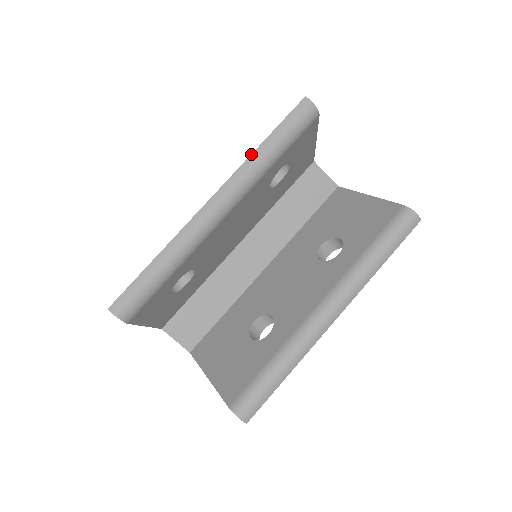
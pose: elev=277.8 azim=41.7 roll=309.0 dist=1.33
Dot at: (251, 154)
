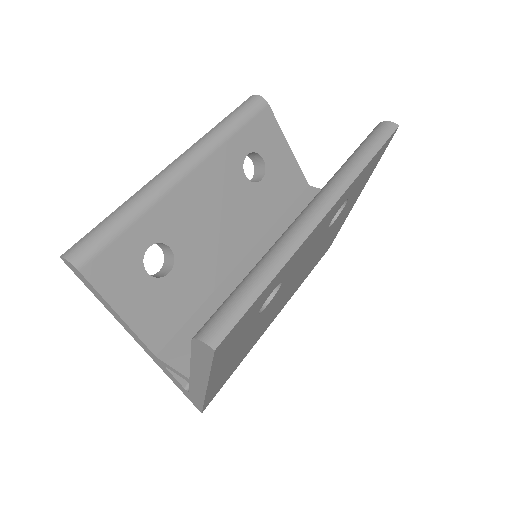
Dot at: (207, 133)
